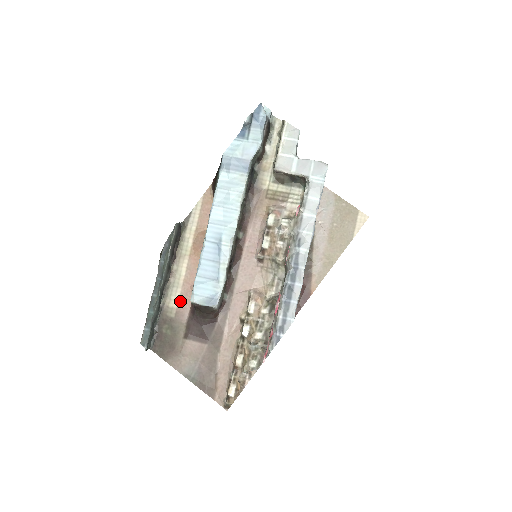
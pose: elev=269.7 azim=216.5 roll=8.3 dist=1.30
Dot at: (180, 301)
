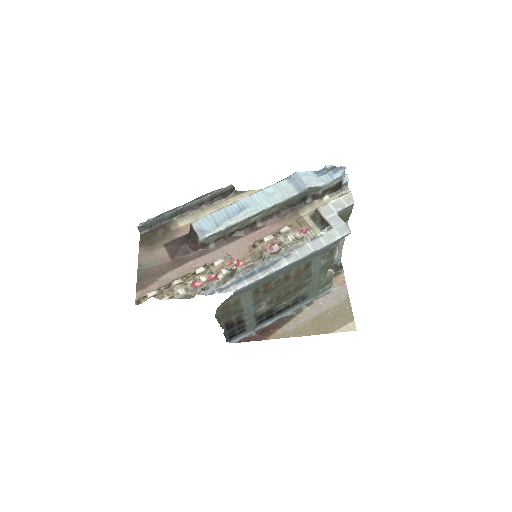
Dot at: (186, 226)
